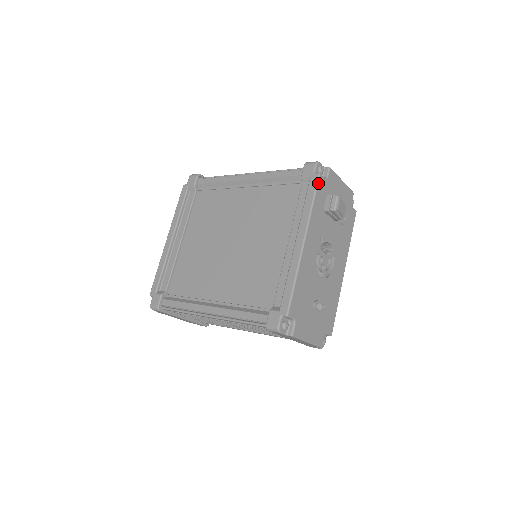
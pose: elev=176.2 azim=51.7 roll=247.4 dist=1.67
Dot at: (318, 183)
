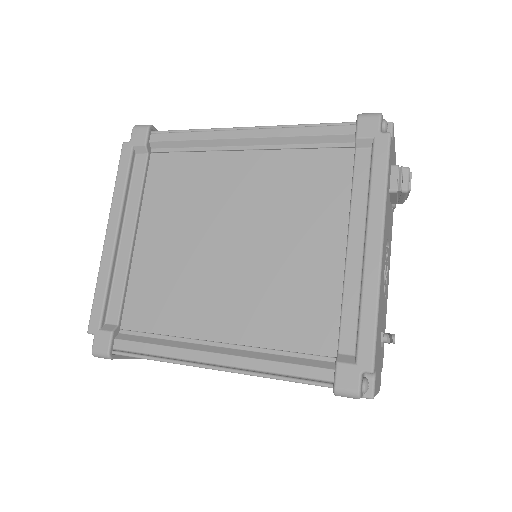
Dot at: (390, 149)
